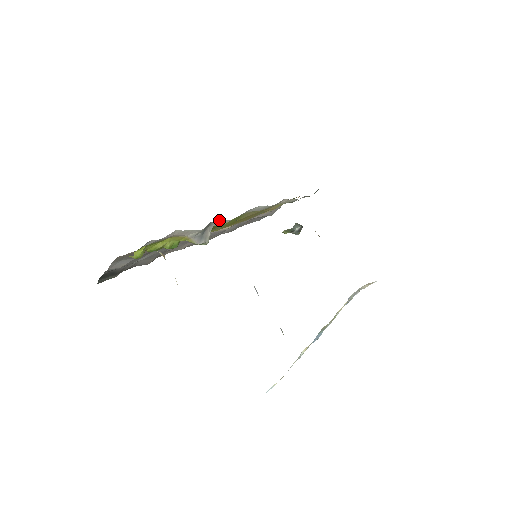
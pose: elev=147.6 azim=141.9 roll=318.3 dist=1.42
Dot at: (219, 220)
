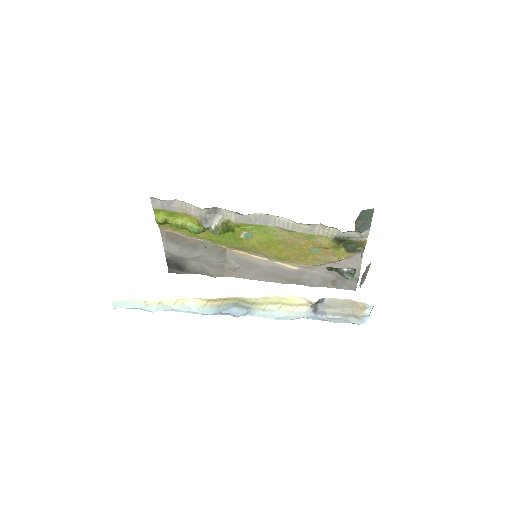
Dot at: (223, 209)
